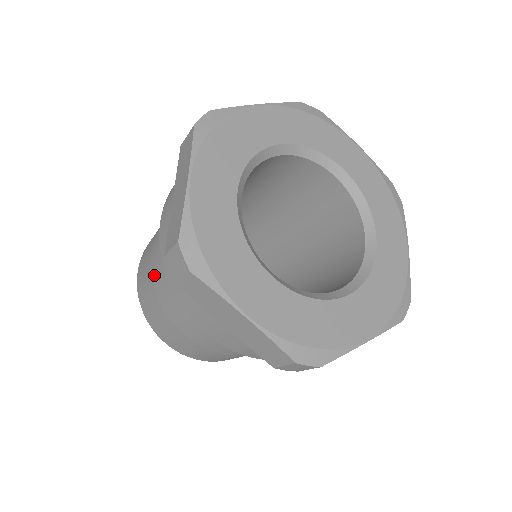
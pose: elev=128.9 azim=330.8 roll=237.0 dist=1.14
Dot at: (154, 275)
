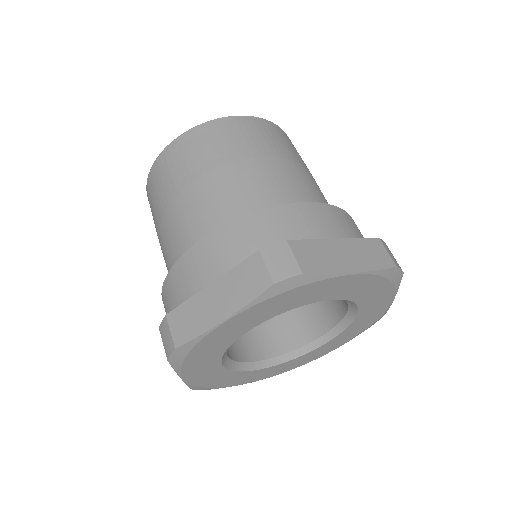
Dot at: (170, 211)
